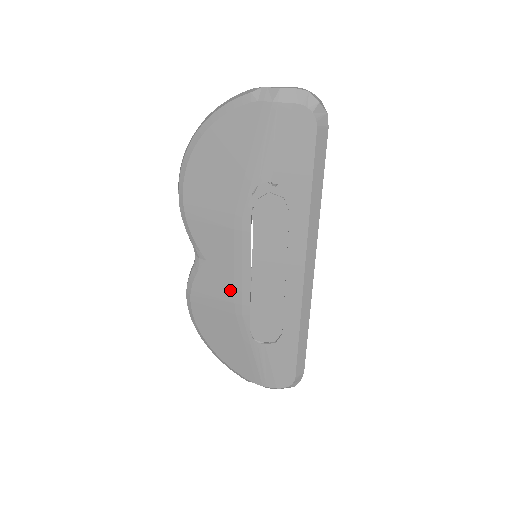
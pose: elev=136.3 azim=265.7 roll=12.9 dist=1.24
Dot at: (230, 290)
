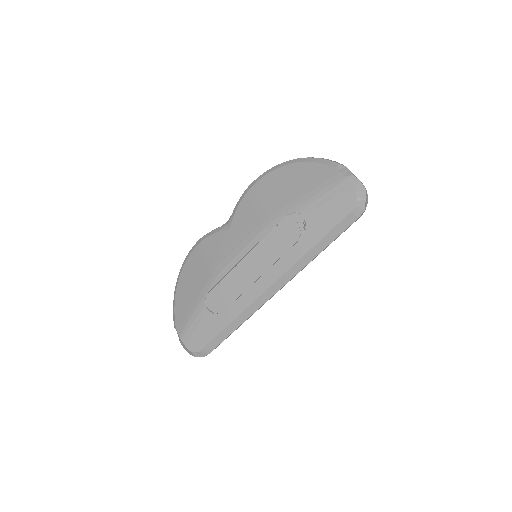
Dot at: (224, 257)
